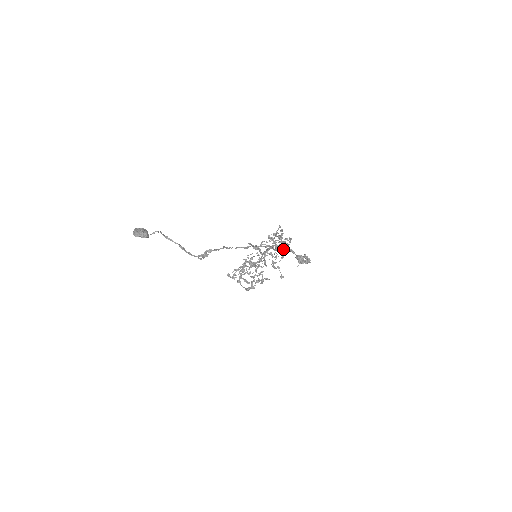
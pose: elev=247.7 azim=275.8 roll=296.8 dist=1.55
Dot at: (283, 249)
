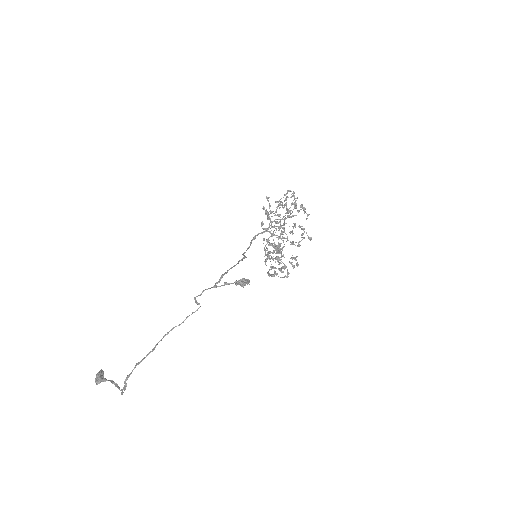
Dot at: (293, 209)
